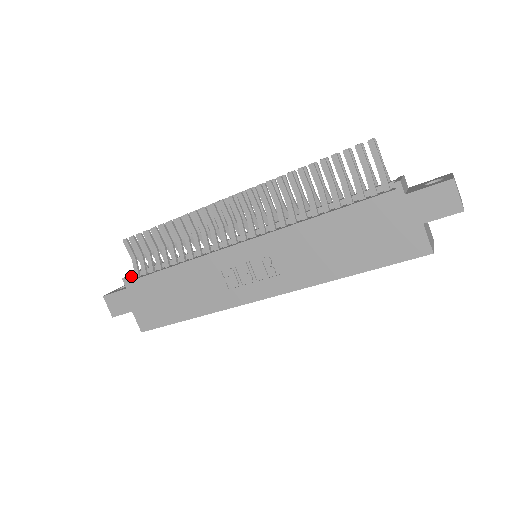
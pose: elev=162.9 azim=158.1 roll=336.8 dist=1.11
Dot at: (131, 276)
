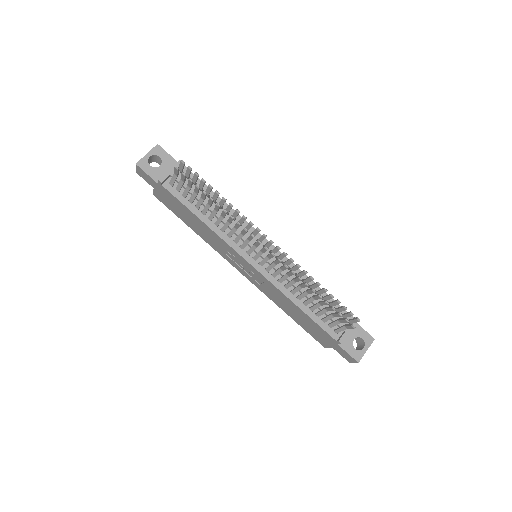
Dot at: (166, 178)
